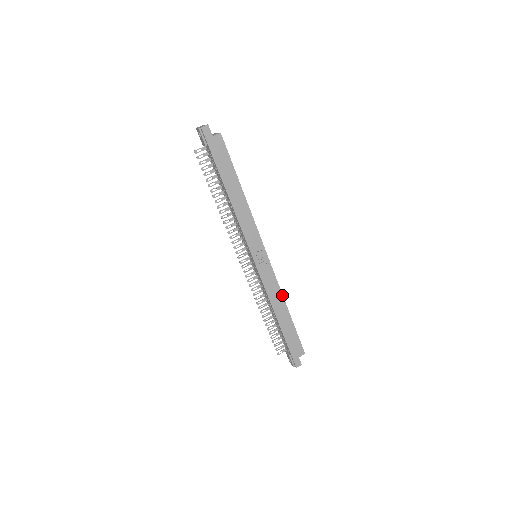
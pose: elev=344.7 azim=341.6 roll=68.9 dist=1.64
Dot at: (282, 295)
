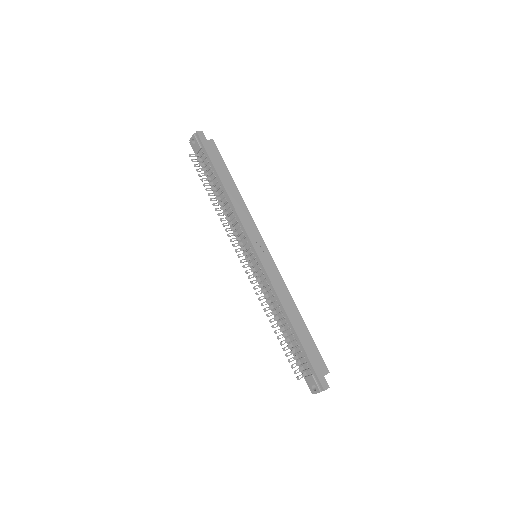
Dot at: (290, 295)
